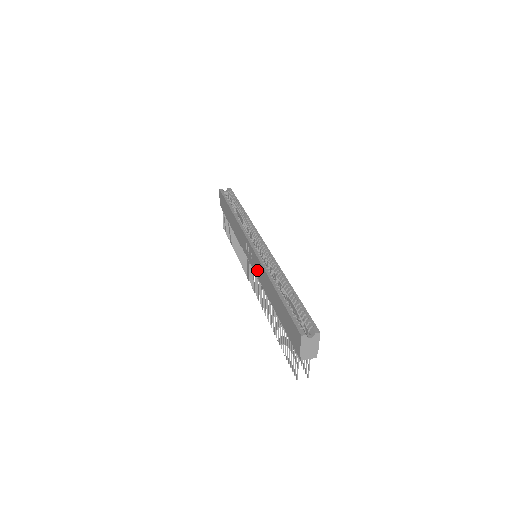
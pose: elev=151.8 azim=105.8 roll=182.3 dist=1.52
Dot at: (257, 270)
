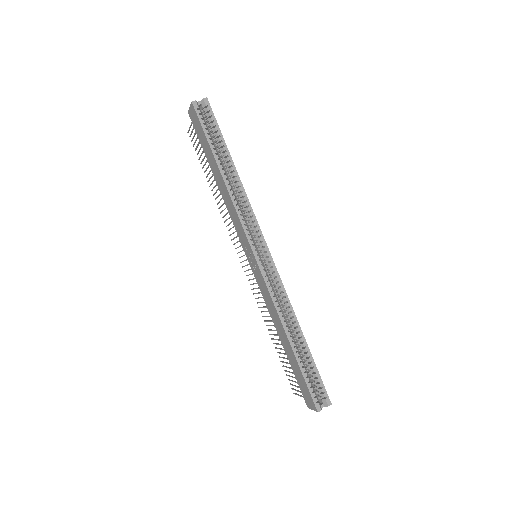
Dot at: (263, 291)
